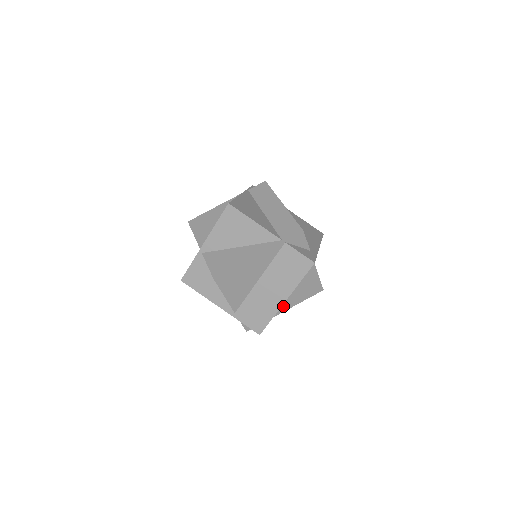
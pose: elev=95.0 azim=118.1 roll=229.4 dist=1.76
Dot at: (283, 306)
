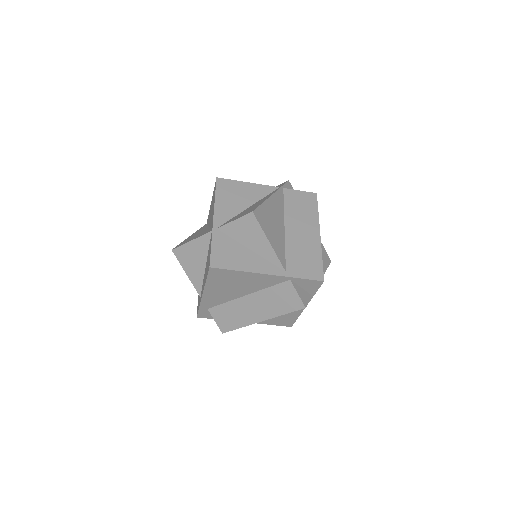
Dot at: occluded
